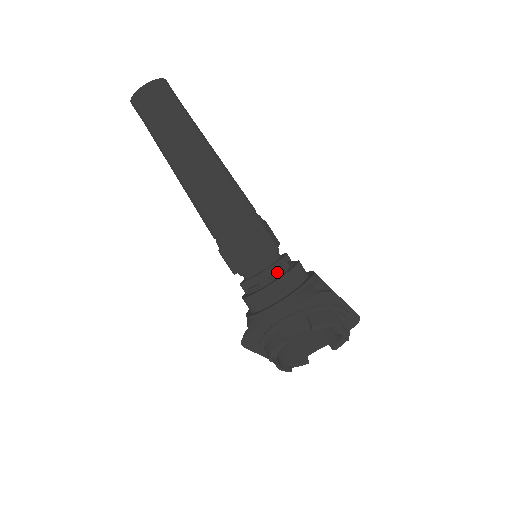
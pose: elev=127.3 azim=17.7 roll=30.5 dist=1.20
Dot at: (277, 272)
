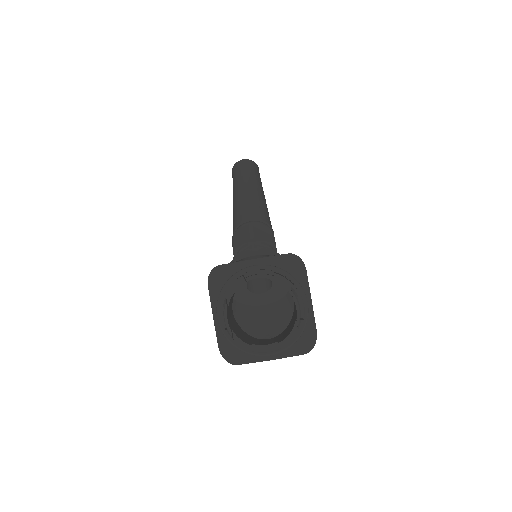
Dot at: occluded
